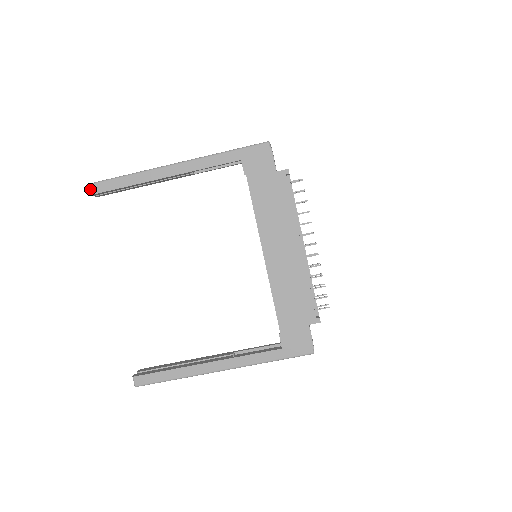
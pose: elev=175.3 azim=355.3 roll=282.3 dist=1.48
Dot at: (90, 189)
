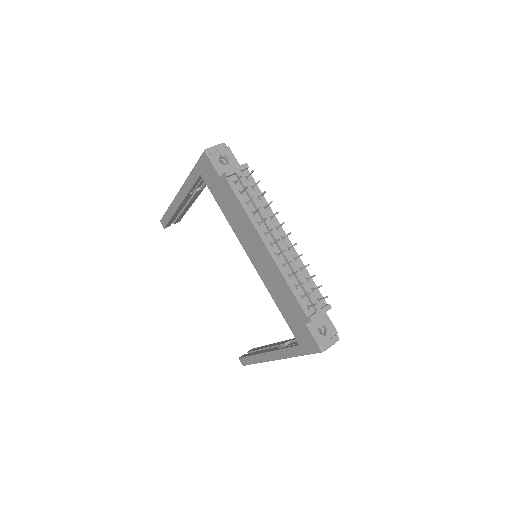
Dot at: (162, 224)
